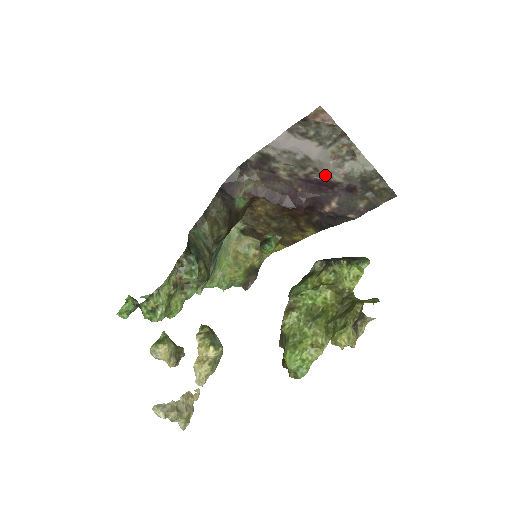
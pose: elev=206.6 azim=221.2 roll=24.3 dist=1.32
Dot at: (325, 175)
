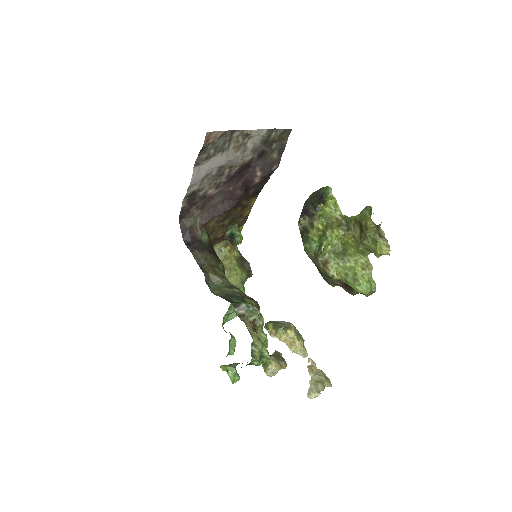
Dot at: (239, 164)
